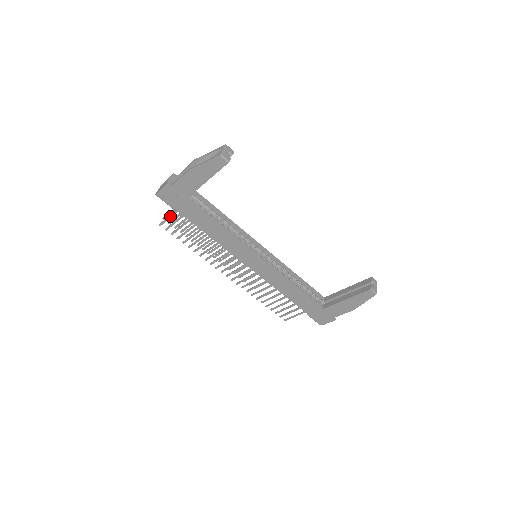
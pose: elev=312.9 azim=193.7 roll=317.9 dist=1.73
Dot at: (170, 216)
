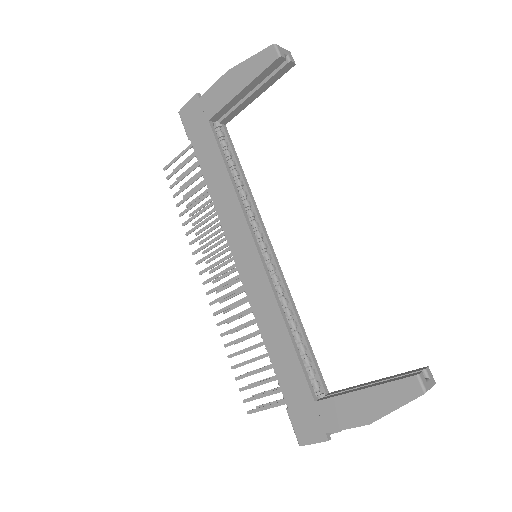
Dot at: (181, 154)
